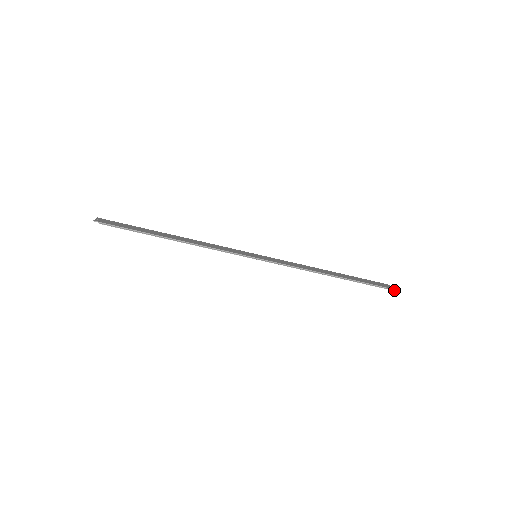
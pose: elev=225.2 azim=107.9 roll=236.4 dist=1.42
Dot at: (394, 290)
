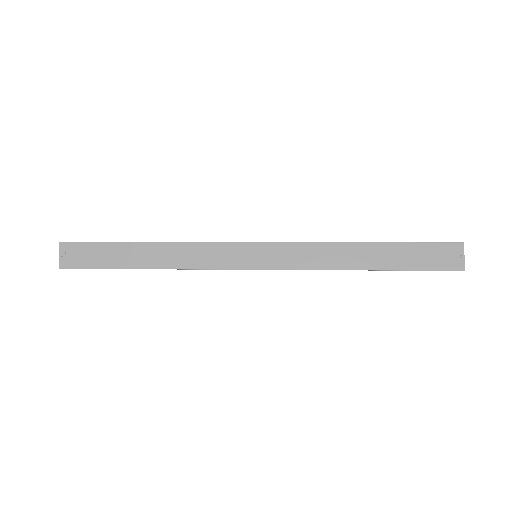
Dot at: (458, 270)
